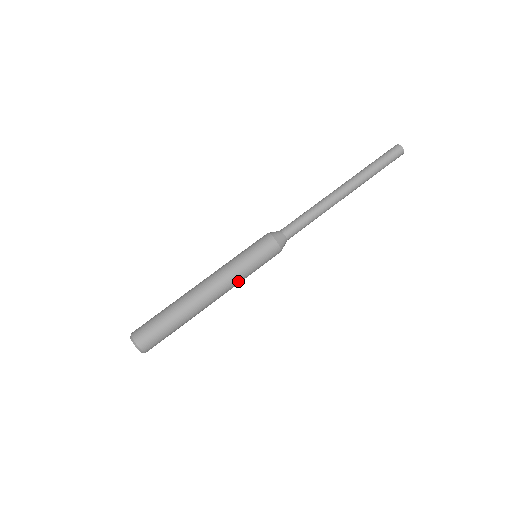
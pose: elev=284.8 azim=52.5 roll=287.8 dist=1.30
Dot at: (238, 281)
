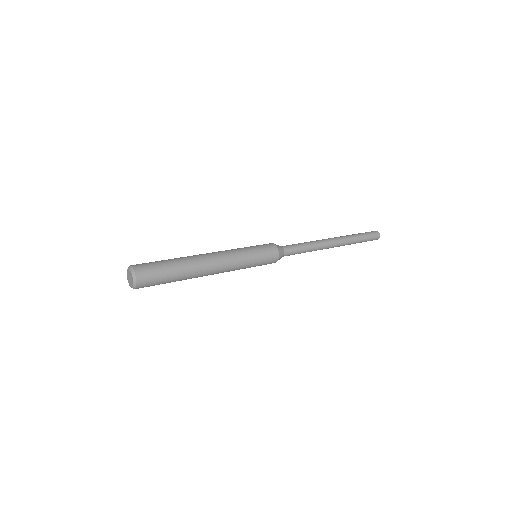
Dot at: (237, 255)
